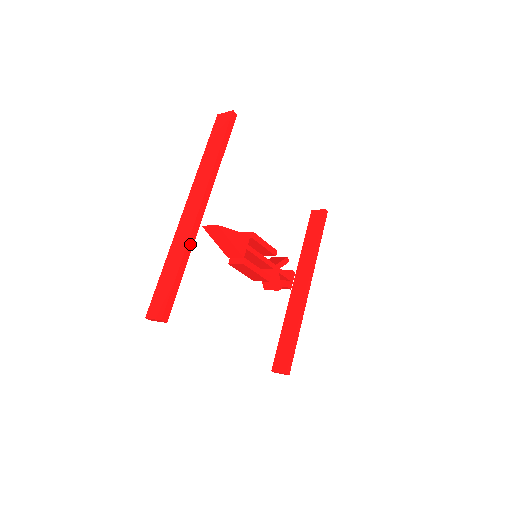
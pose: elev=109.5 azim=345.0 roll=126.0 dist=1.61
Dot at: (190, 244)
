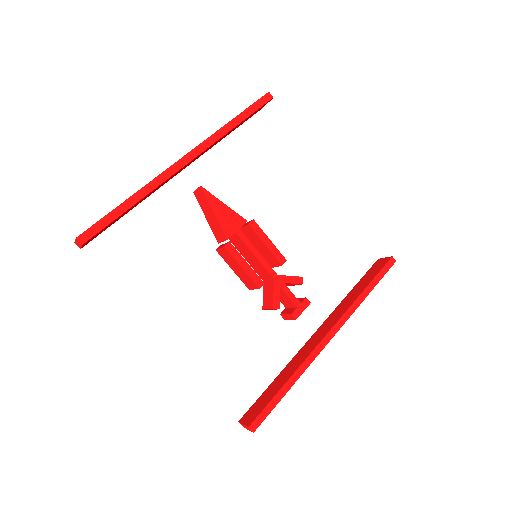
Dot at: (153, 185)
